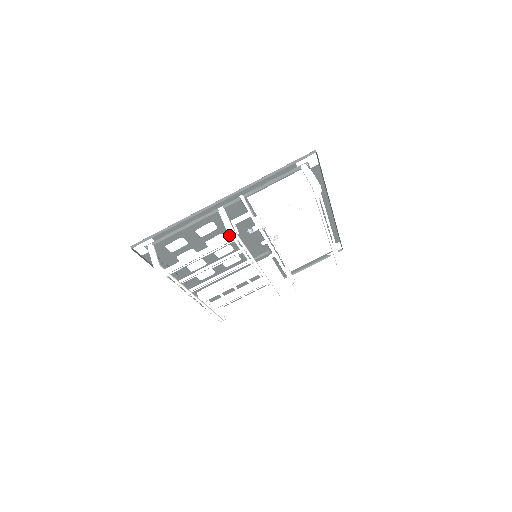
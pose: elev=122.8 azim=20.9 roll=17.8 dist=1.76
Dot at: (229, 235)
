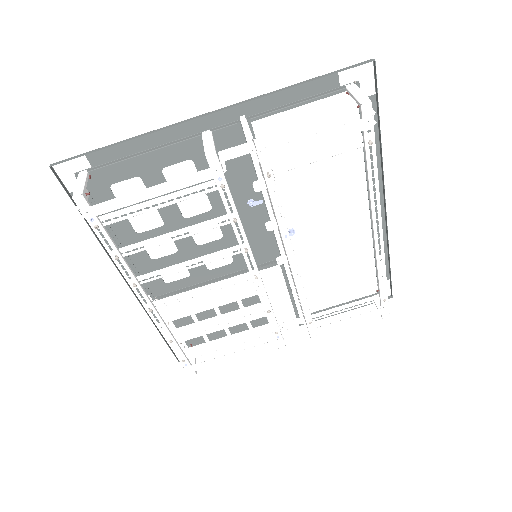
Dot at: (217, 201)
